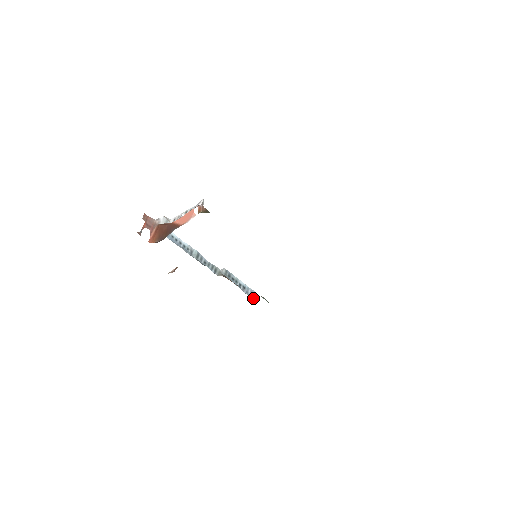
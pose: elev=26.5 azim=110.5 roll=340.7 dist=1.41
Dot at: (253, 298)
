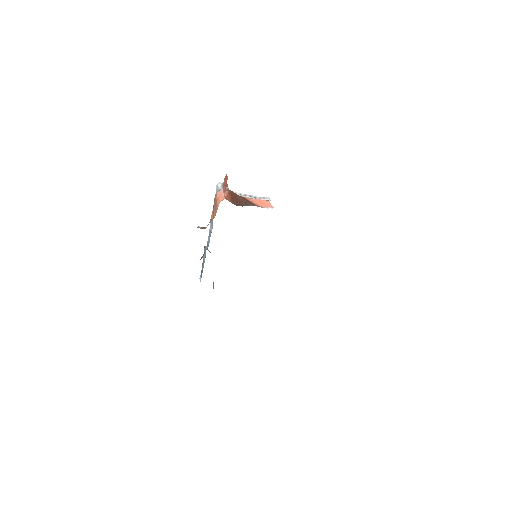
Dot at: occluded
